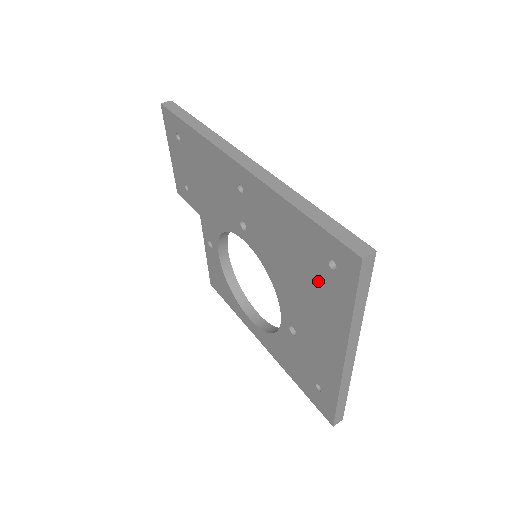
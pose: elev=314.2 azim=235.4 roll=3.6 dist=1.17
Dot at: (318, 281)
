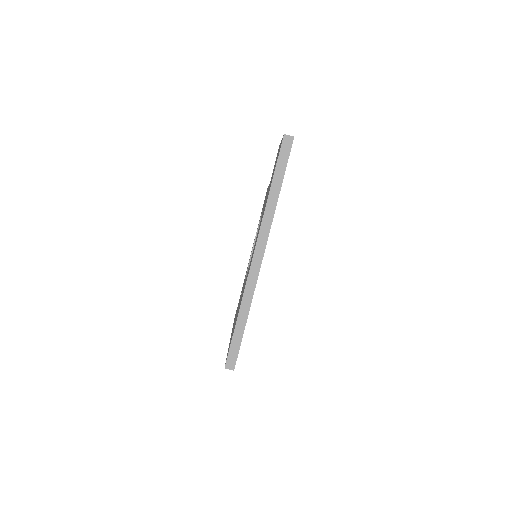
Dot at: occluded
